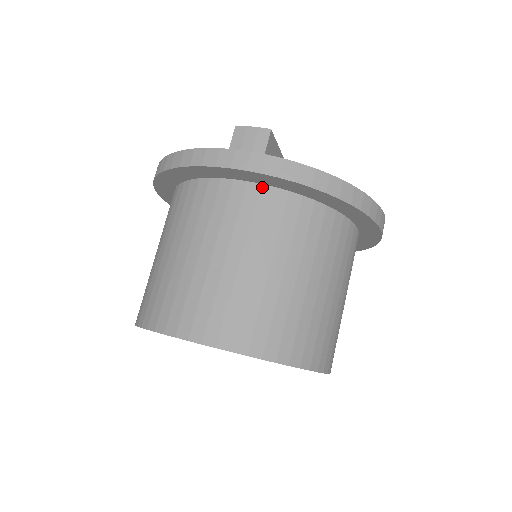
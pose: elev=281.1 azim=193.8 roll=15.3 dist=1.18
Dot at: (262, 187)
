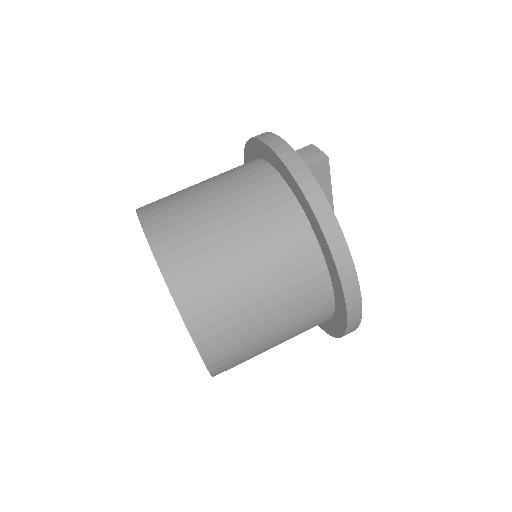
Dot at: (283, 182)
